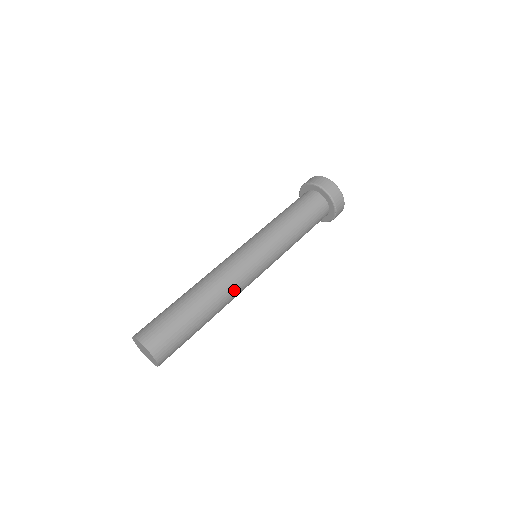
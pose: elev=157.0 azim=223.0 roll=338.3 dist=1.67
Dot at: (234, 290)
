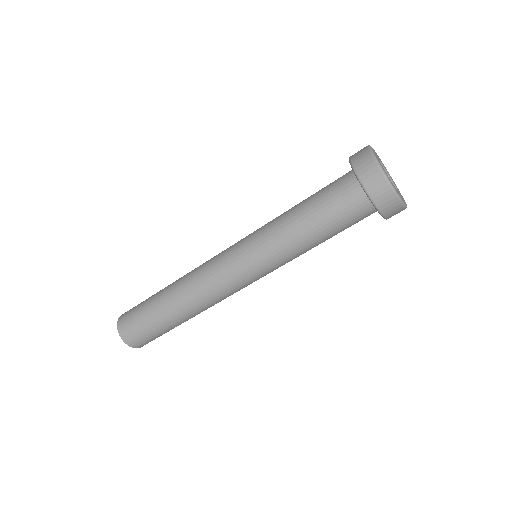
Dot at: (217, 301)
